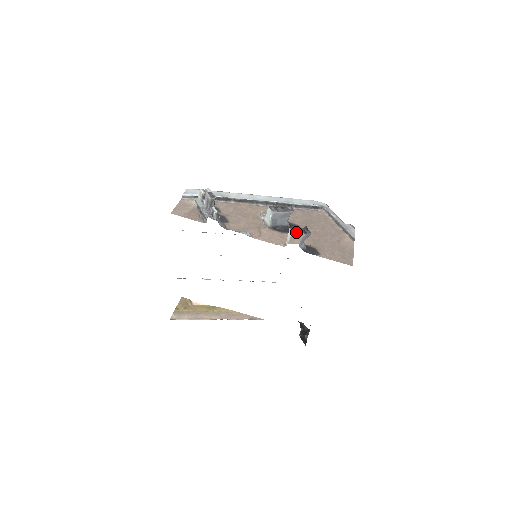
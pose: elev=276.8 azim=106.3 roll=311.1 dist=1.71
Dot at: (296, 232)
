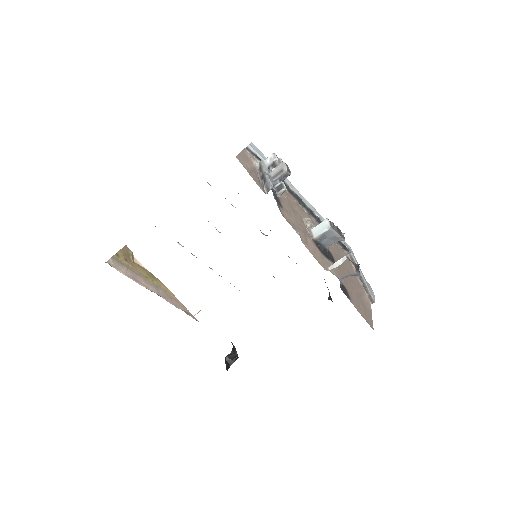
Dot at: (332, 261)
